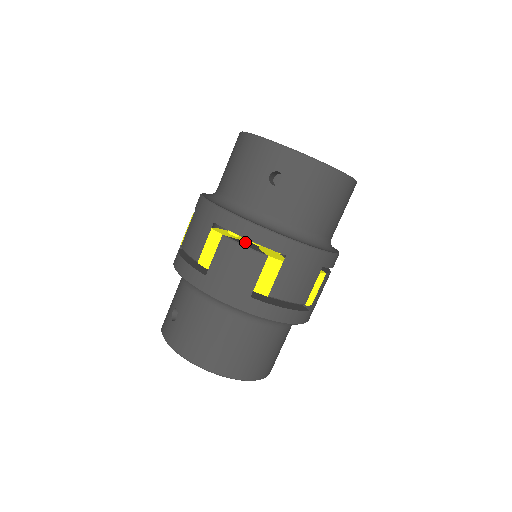
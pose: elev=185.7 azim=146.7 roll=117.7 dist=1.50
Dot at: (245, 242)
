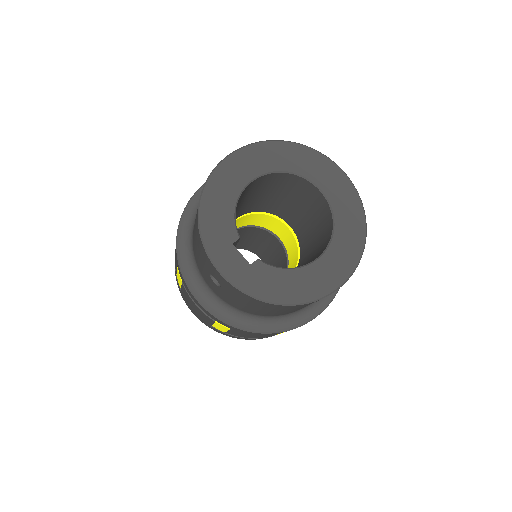
Dot at: occluded
